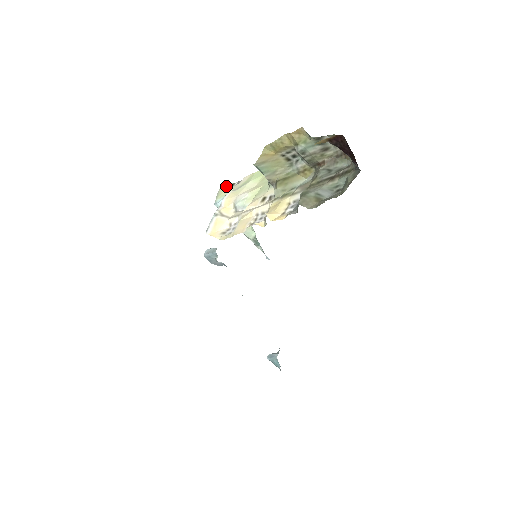
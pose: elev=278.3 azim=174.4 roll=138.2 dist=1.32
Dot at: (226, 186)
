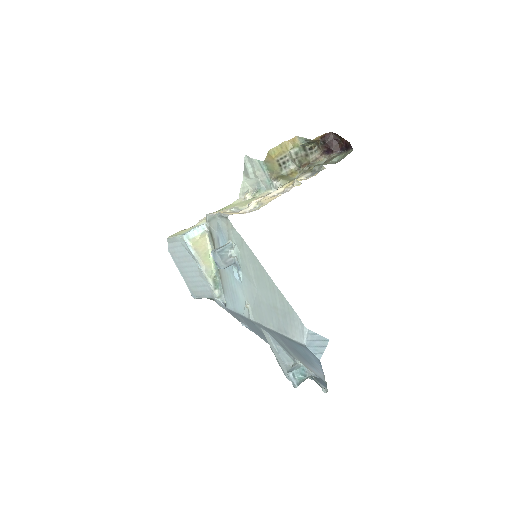
Dot at: (179, 231)
